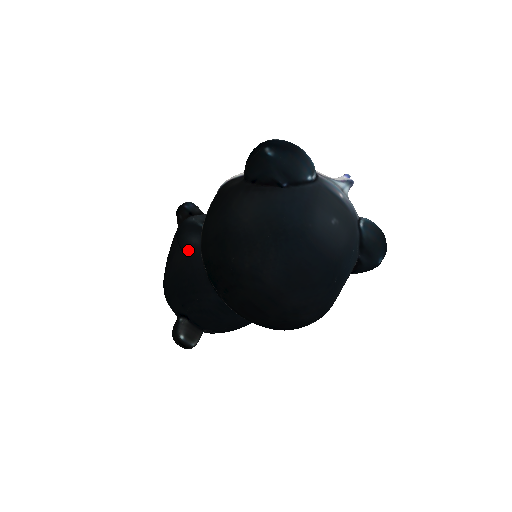
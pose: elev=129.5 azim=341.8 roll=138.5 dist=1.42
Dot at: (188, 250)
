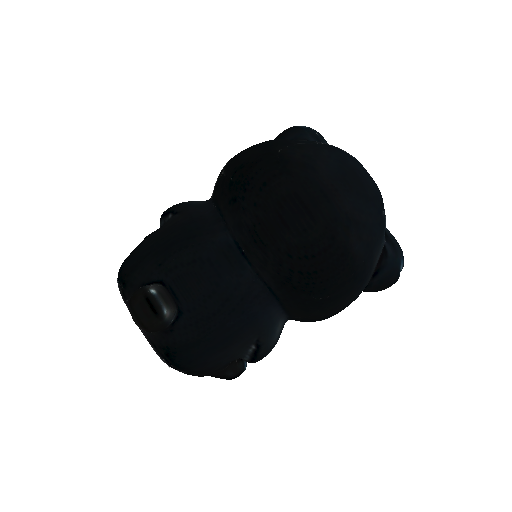
Dot at: (187, 207)
